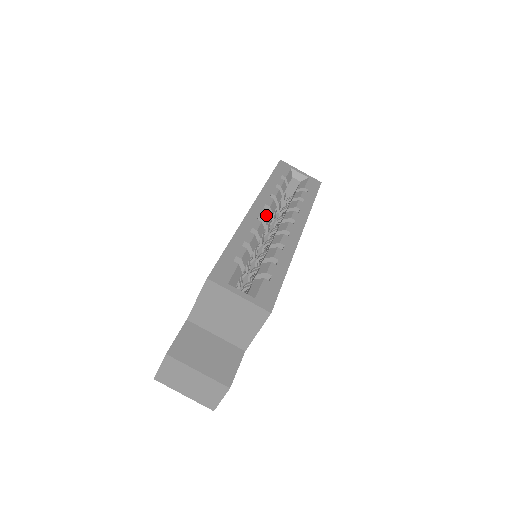
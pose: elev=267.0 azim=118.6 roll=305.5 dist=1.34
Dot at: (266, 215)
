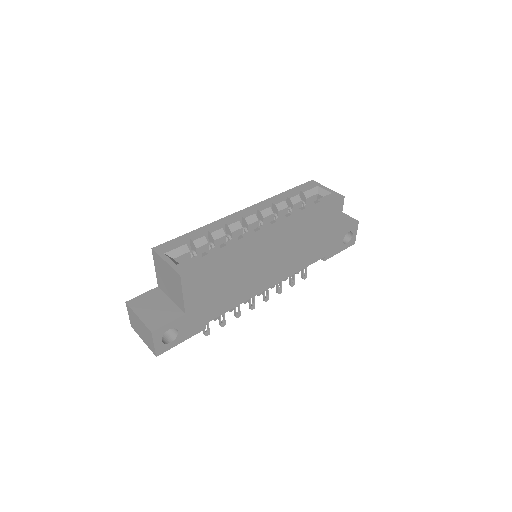
Dot at: (250, 217)
